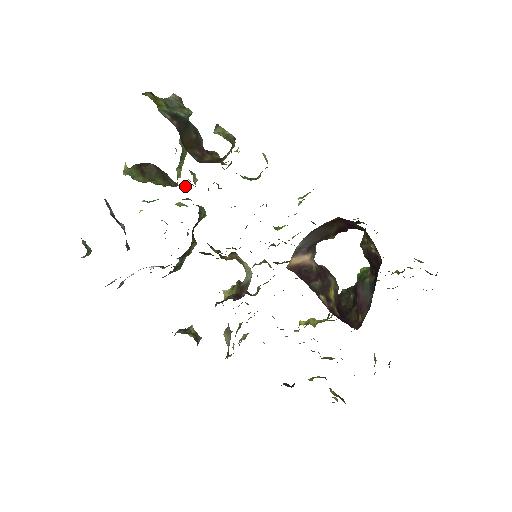
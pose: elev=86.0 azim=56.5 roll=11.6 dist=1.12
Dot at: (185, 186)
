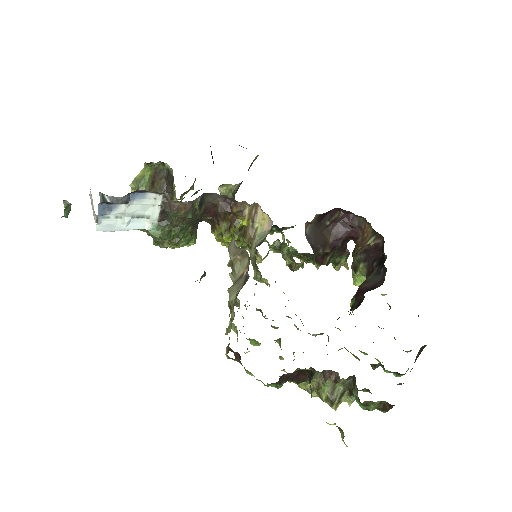
Dot at: occluded
